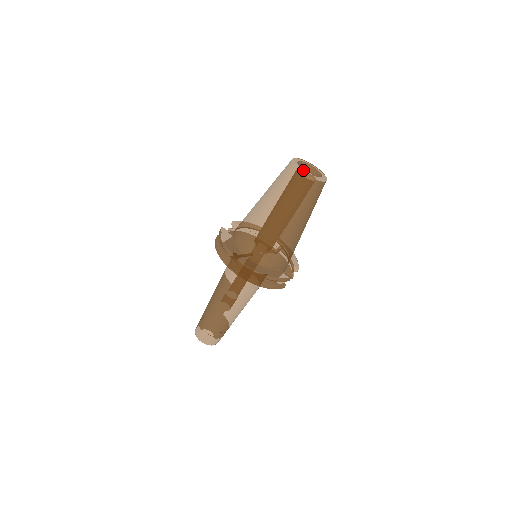
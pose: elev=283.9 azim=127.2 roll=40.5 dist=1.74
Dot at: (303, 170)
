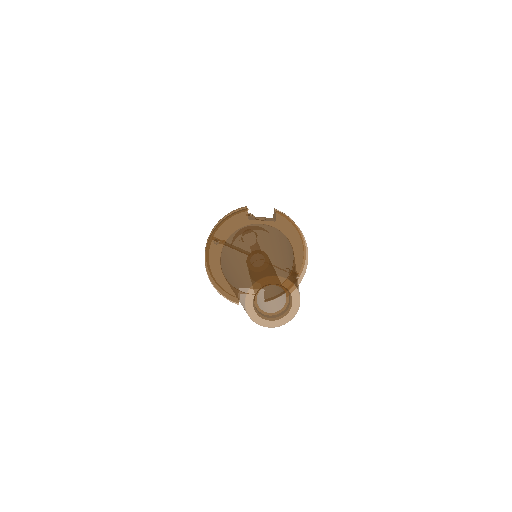
Dot at: (251, 298)
